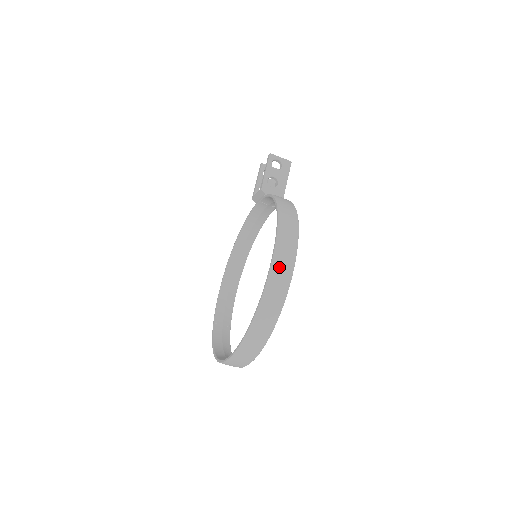
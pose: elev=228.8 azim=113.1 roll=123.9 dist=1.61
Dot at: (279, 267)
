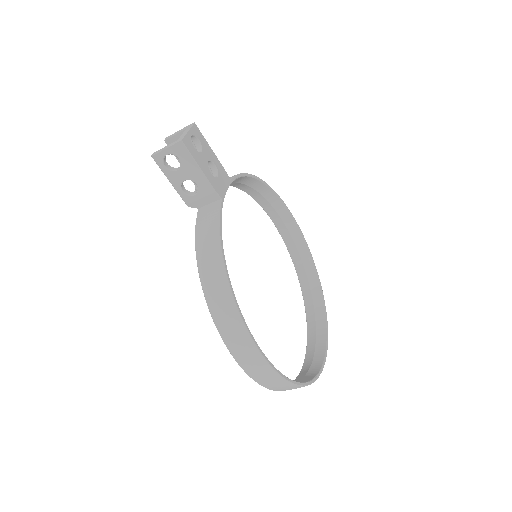
Dot at: (252, 370)
